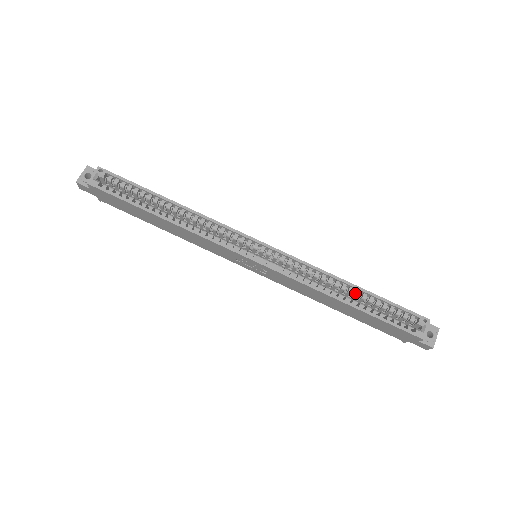
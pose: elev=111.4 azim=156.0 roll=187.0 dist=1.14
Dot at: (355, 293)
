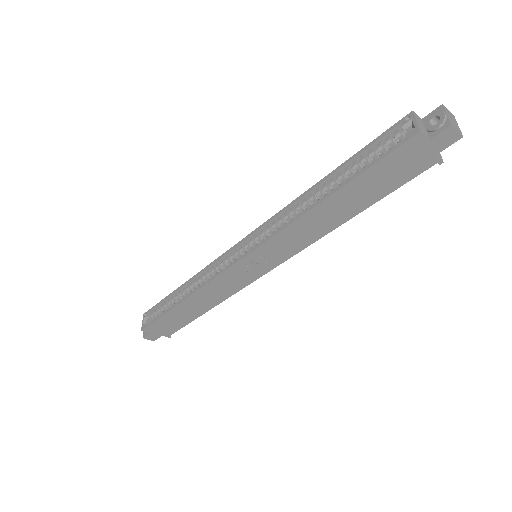
Dot at: (330, 184)
